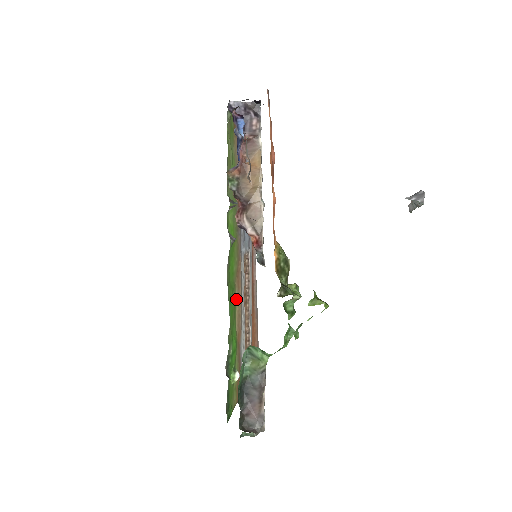
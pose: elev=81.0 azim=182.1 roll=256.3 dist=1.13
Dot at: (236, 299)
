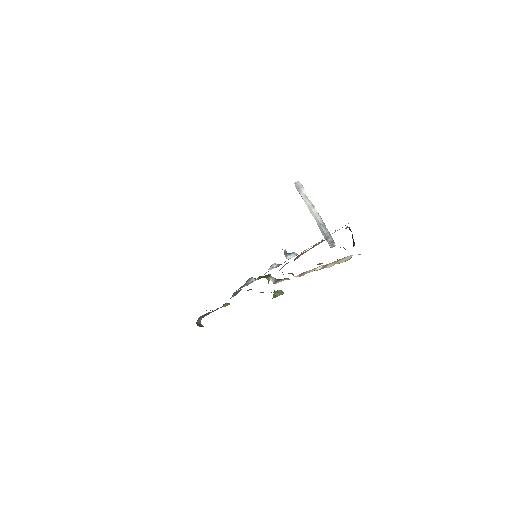
Dot at: occluded
